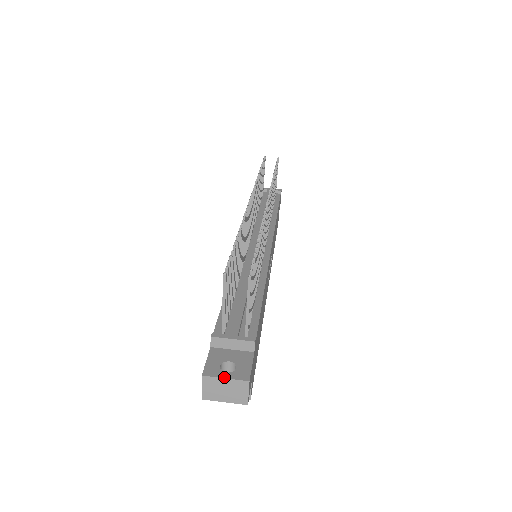
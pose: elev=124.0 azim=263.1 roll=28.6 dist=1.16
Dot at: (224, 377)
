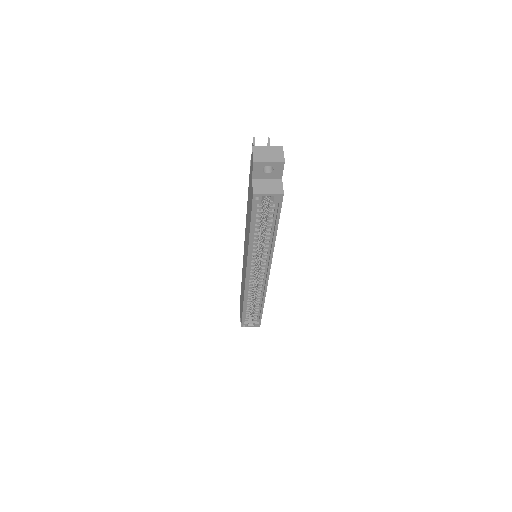
Dot at: (266, 147)
